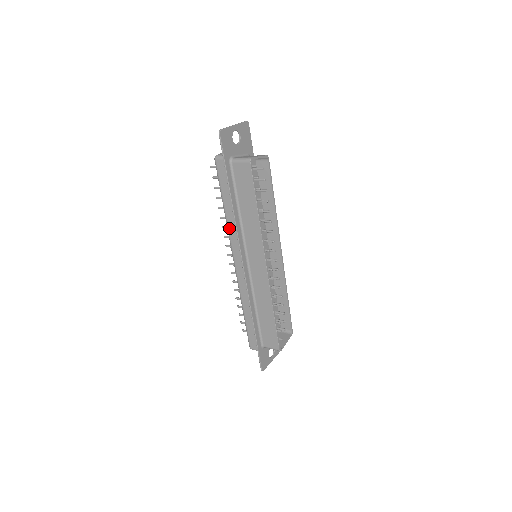
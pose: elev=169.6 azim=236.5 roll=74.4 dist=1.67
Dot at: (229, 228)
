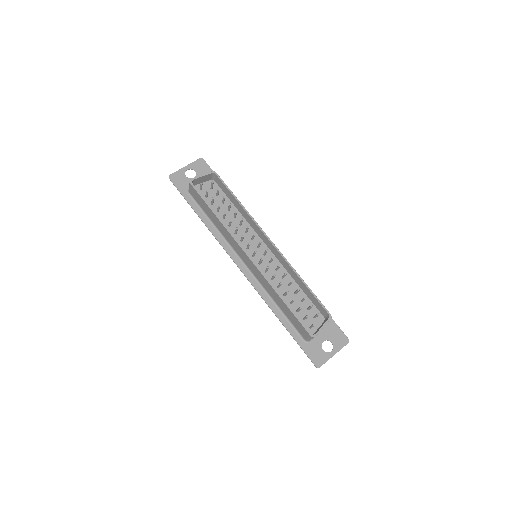
Dot at: occluded
